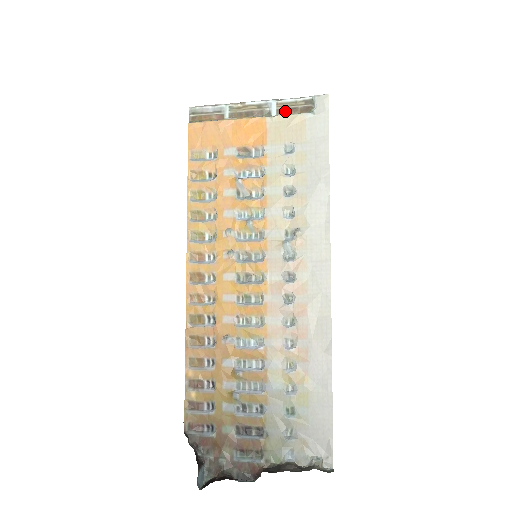
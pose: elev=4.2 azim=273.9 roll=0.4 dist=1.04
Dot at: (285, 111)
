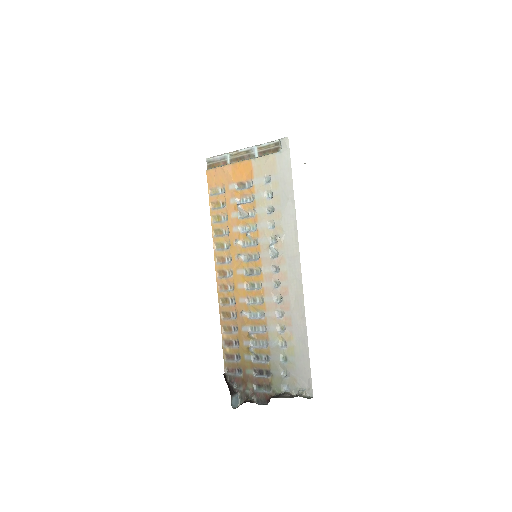
Dot at: (263, 153)
